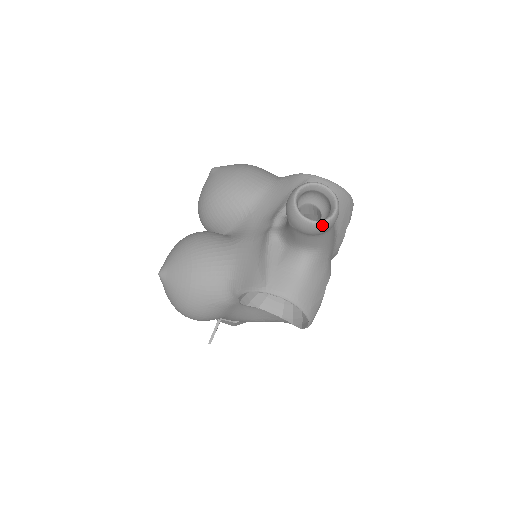
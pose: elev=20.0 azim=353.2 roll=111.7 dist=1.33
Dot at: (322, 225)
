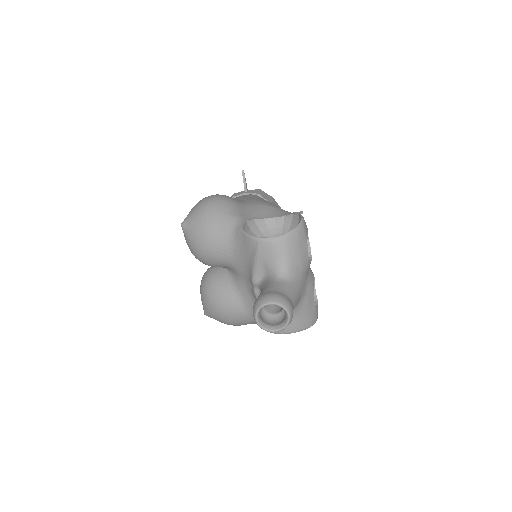
Dot at: occluded
